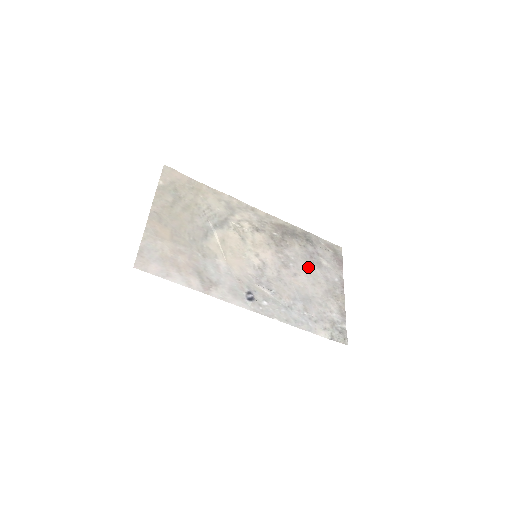
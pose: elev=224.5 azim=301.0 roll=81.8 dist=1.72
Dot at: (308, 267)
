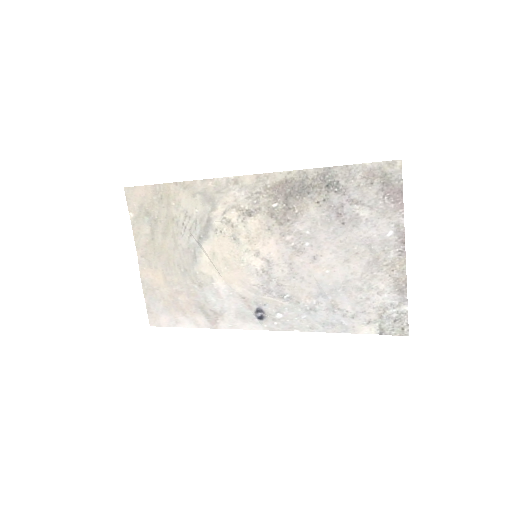
Dot at: (334, 236)
